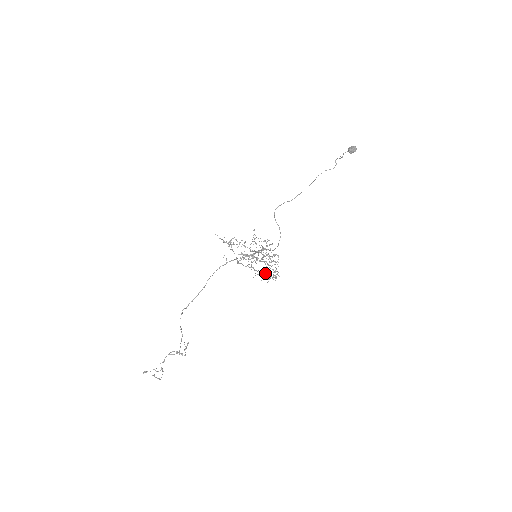
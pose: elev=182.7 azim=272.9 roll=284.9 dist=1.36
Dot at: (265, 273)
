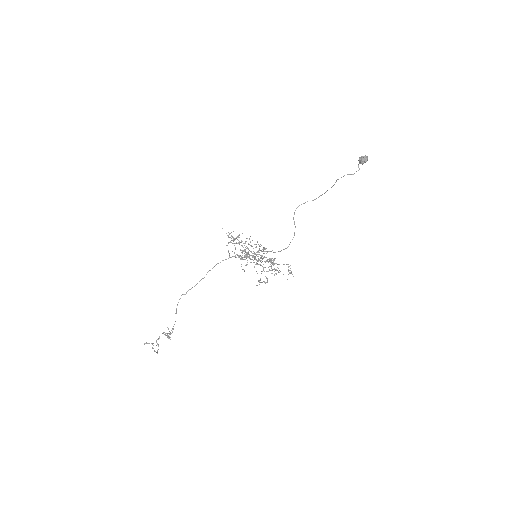
Dot at: (277, 270)
